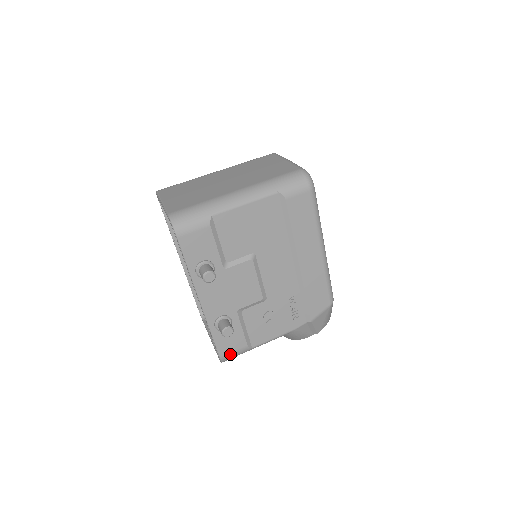
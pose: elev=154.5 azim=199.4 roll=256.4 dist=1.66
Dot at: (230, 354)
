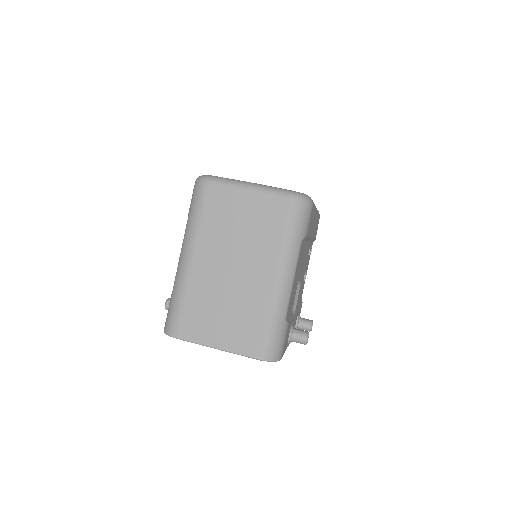
Dot at: occluded
